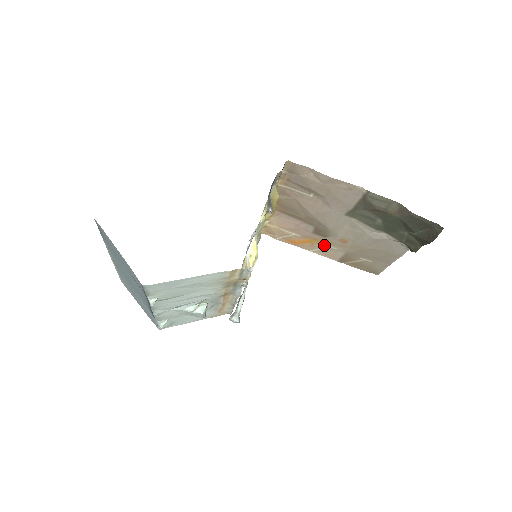
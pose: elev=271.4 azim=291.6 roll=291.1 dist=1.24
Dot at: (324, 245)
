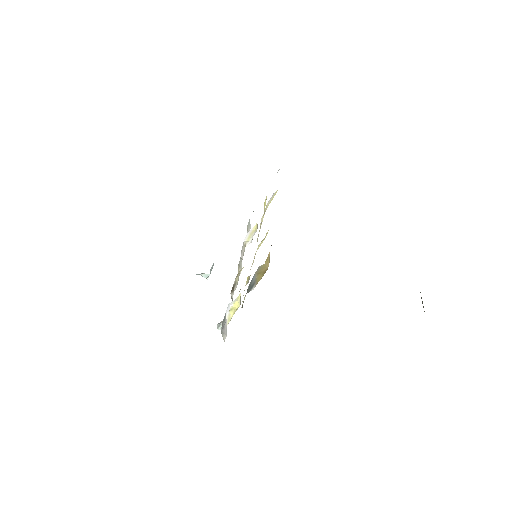
Dot at: occluded
